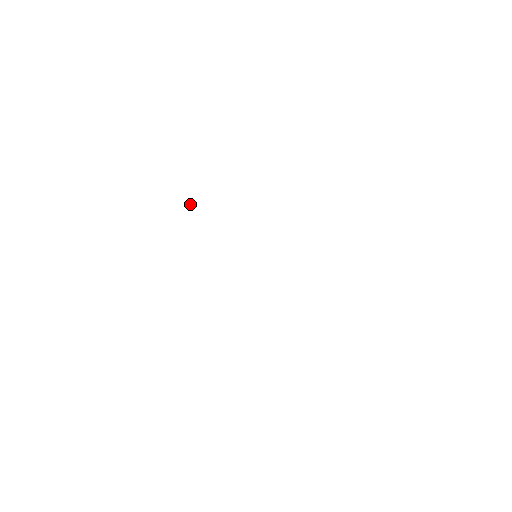
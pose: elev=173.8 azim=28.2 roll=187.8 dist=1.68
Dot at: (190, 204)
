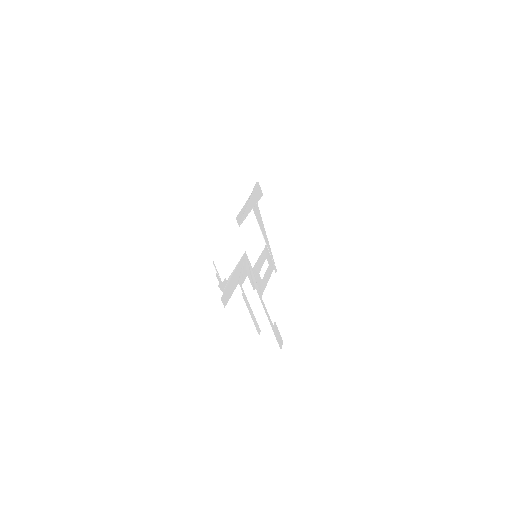
Dot at: (254, 193)
